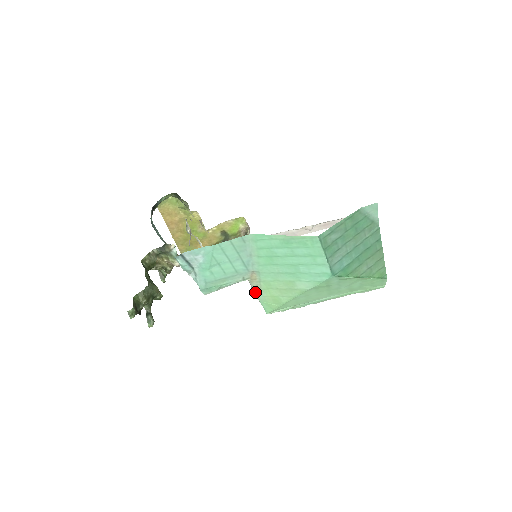
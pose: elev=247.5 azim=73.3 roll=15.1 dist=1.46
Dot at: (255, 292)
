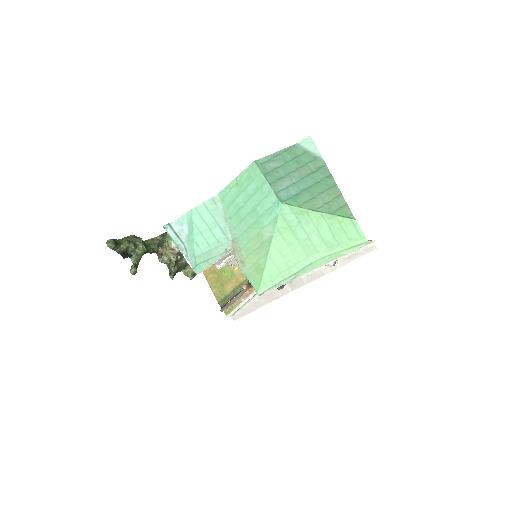
Dot at: (241, 267)
